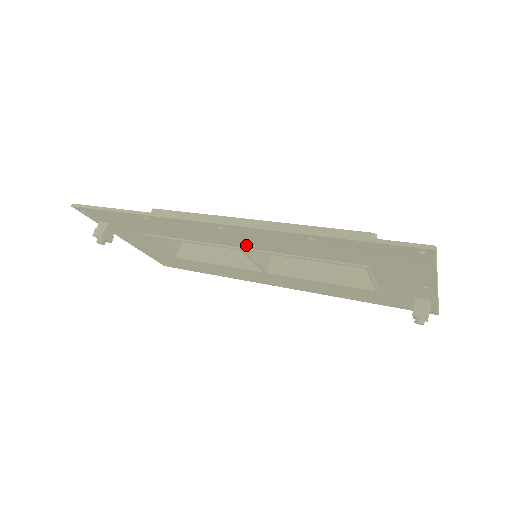
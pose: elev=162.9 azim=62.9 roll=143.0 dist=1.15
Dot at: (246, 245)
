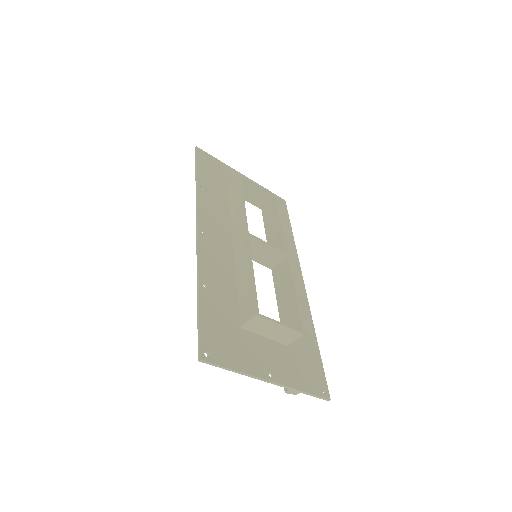
Dot at: (227, 250)
